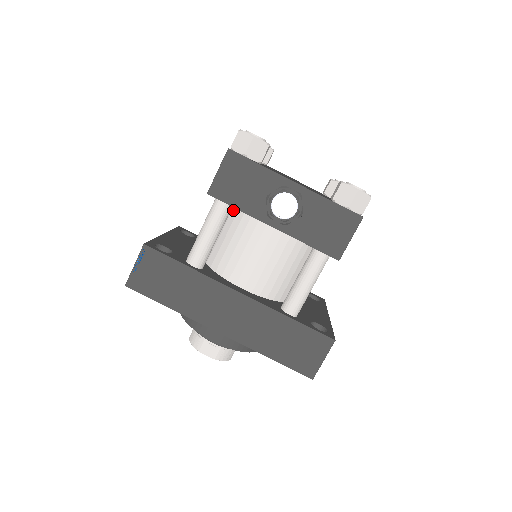
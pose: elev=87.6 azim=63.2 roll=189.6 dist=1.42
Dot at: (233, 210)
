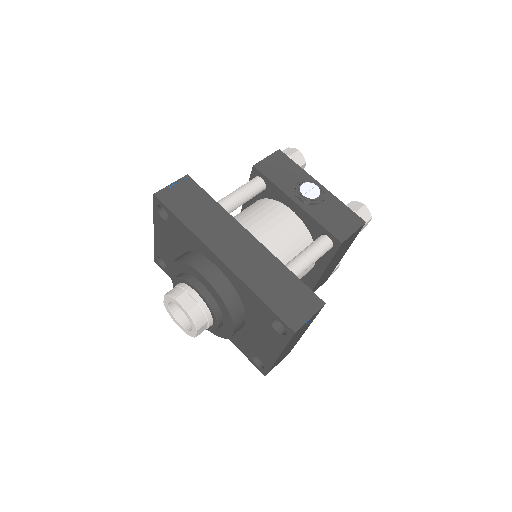
Dot at: (259, 201)
